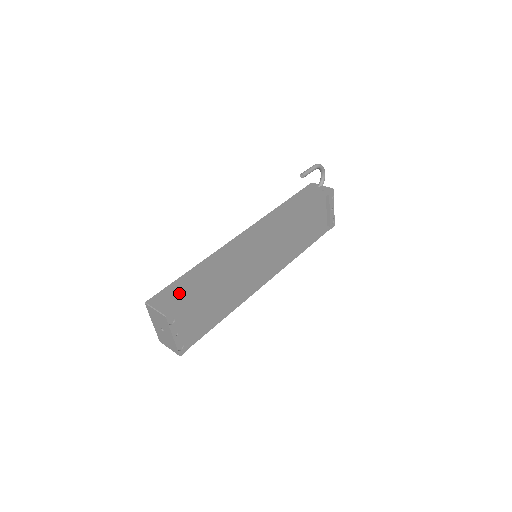
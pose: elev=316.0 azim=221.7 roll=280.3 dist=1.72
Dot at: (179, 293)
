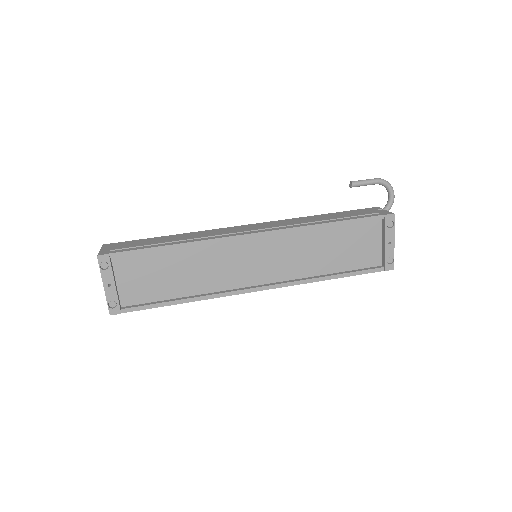
Dot at: (132, 245)
